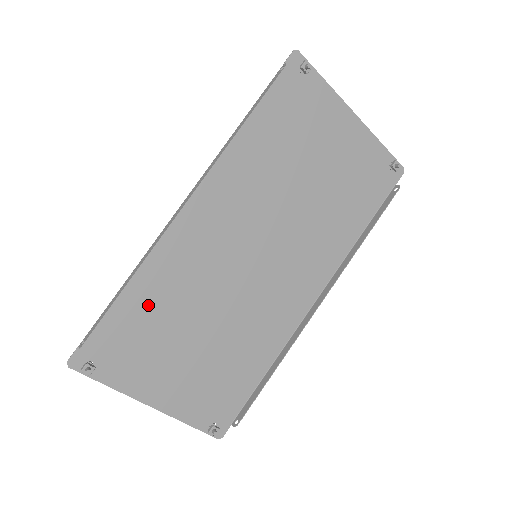
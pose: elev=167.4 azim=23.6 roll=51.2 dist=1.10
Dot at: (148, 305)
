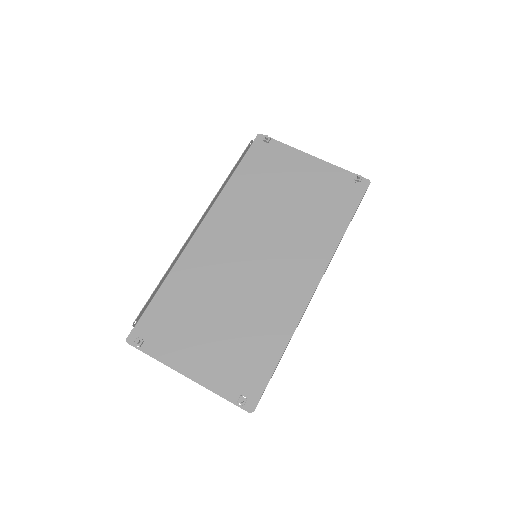
Dot at: (179, 297)
